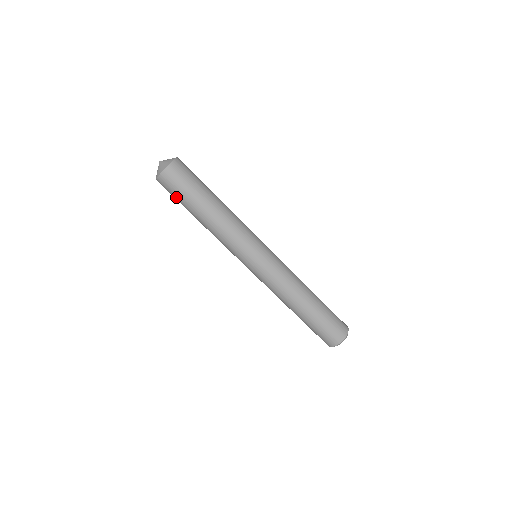
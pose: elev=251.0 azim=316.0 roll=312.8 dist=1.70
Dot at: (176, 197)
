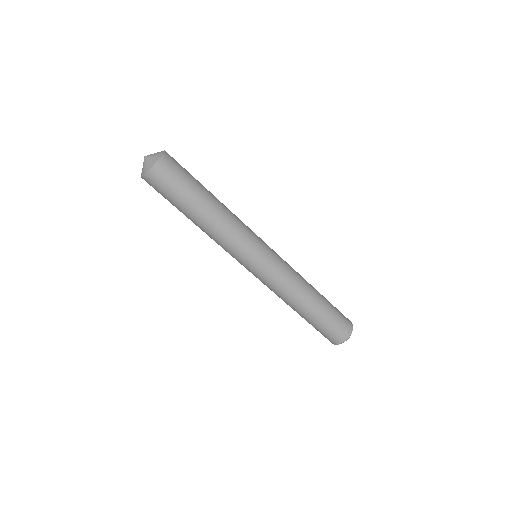
Dot at: (169, 195)
